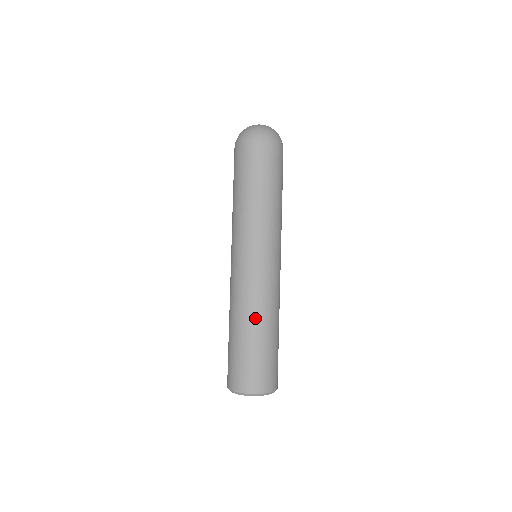
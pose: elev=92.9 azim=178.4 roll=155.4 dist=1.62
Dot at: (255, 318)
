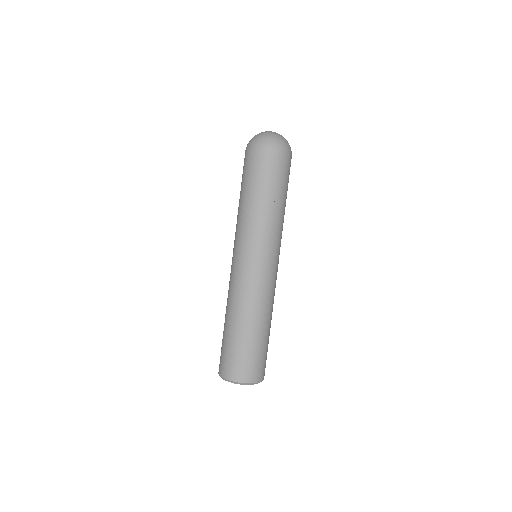
Dot at: (245, 314)
